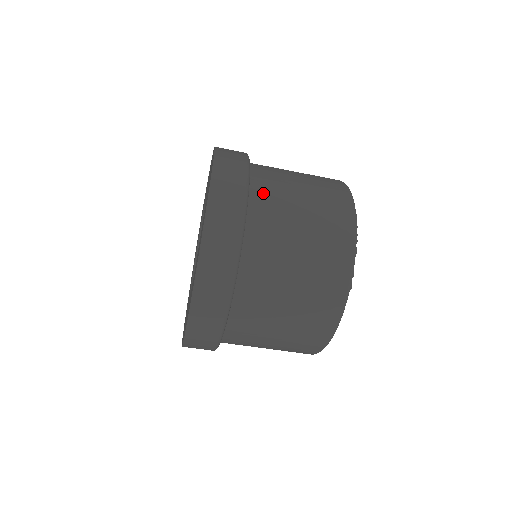
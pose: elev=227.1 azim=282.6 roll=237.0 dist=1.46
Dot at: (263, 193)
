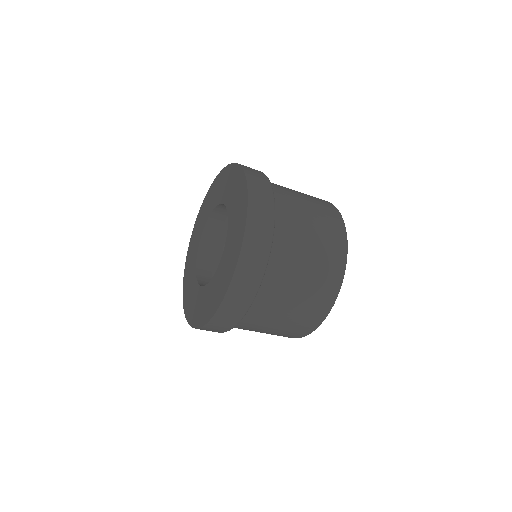
Dot at: (279, 194)
